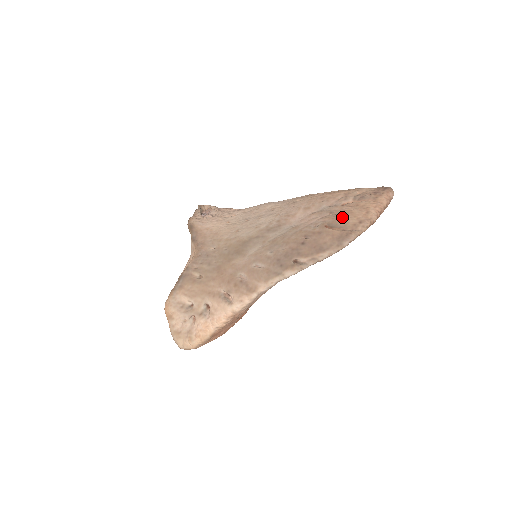
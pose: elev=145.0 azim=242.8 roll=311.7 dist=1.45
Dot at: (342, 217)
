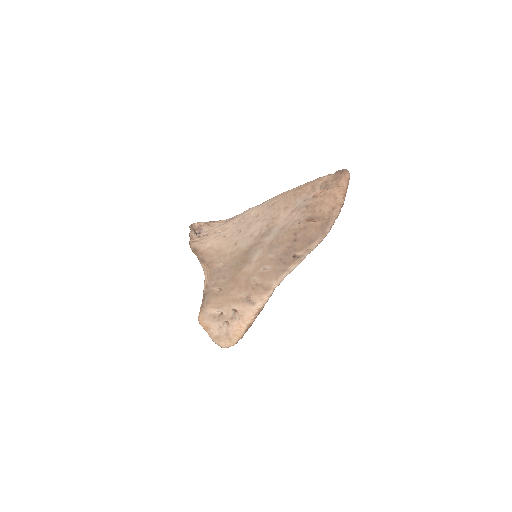
Dot at: (317, 209)
